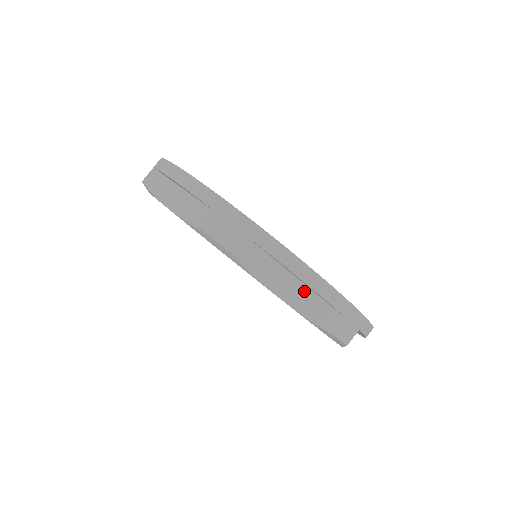
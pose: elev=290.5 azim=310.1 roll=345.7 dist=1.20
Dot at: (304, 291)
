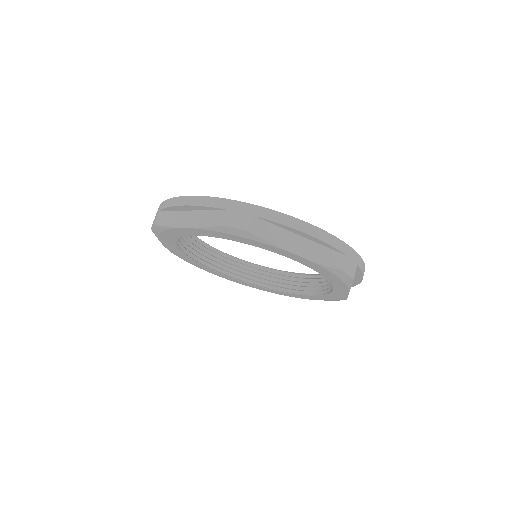
Dot at: (309, 244)
